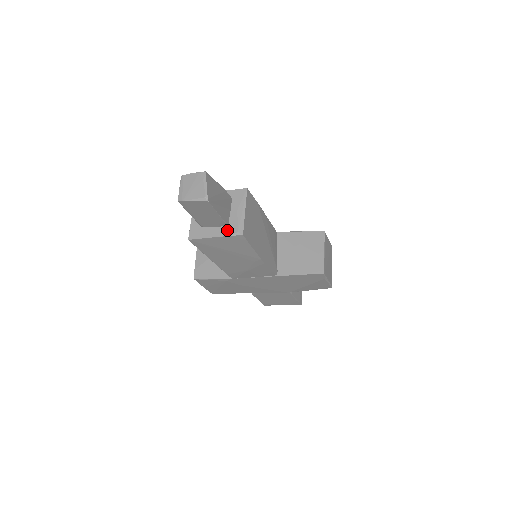
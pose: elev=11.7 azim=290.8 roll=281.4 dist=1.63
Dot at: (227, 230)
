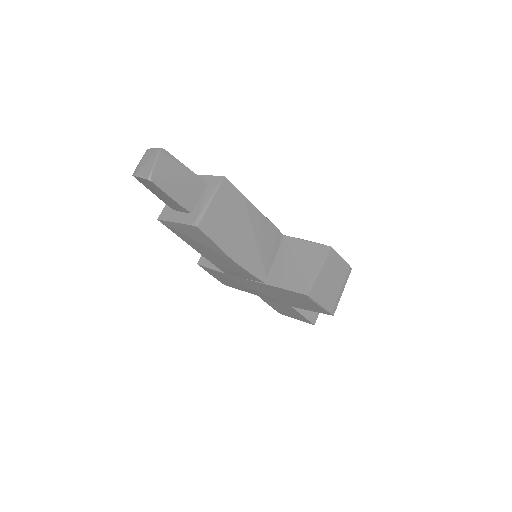
Dot at: (188, 218)
